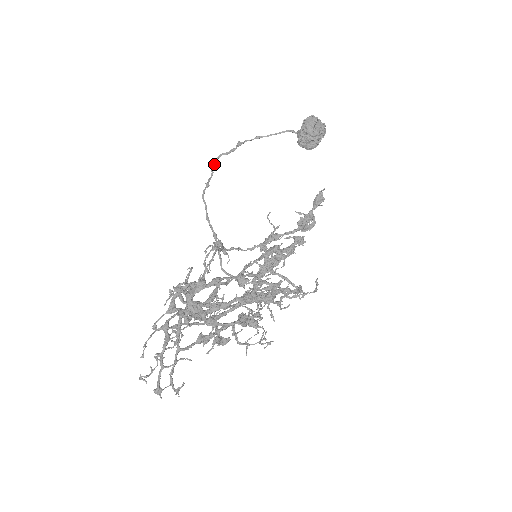
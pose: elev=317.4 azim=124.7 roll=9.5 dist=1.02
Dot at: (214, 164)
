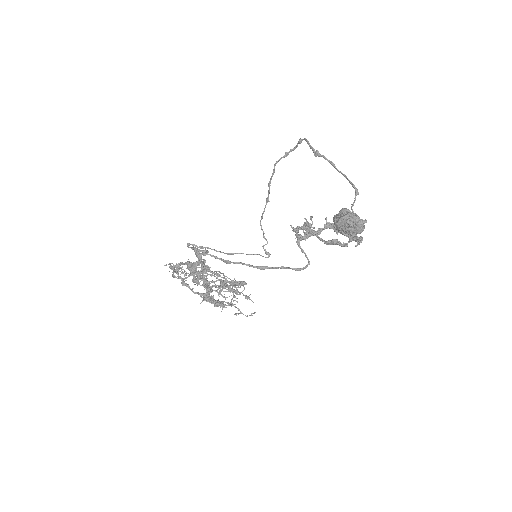
Dot at: (299, 142)
